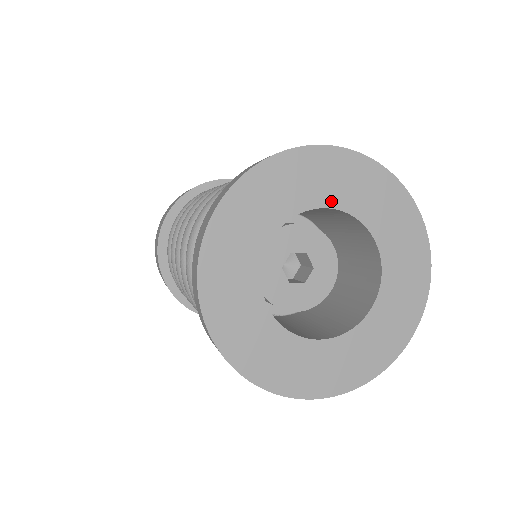
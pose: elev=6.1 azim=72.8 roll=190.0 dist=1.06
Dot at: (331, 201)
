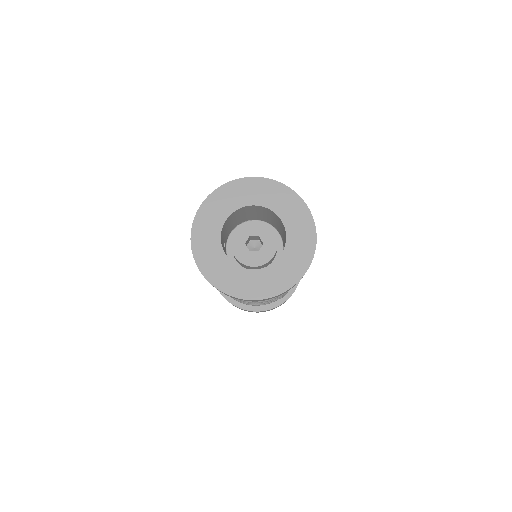
Dot at: (255, 202)
